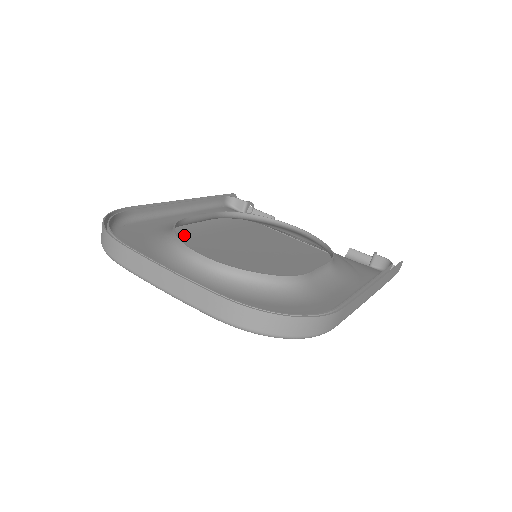
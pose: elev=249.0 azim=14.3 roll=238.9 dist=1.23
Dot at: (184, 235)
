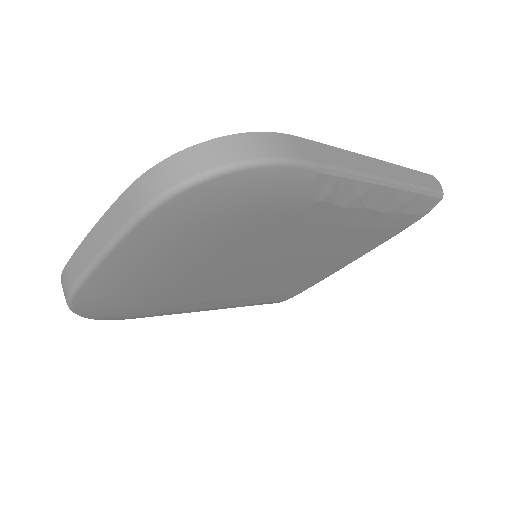
Dot at: (192, 306)
